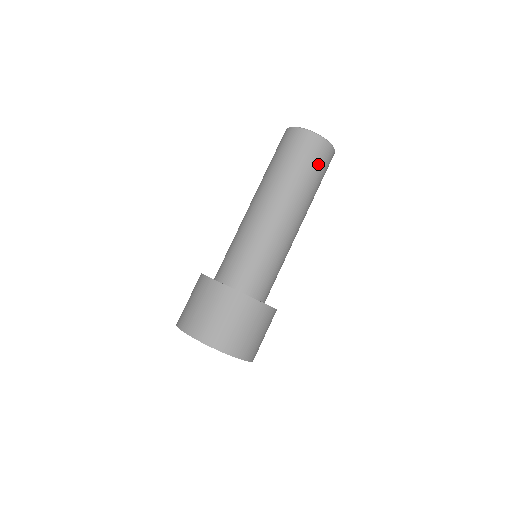
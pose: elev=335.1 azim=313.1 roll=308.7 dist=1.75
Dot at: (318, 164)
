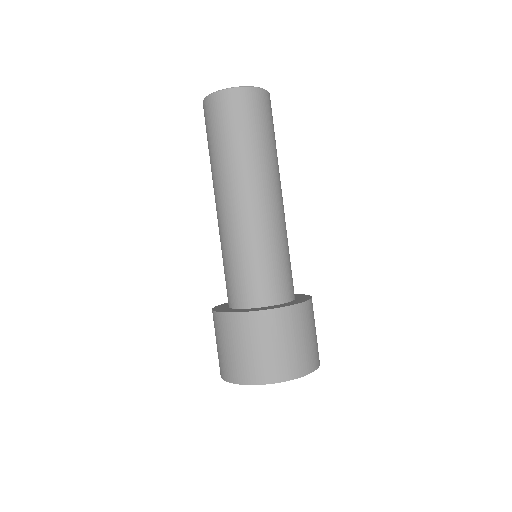
Dot at: (250, 119)
